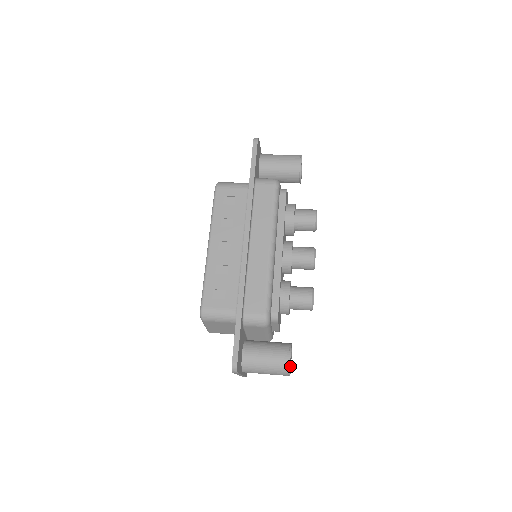
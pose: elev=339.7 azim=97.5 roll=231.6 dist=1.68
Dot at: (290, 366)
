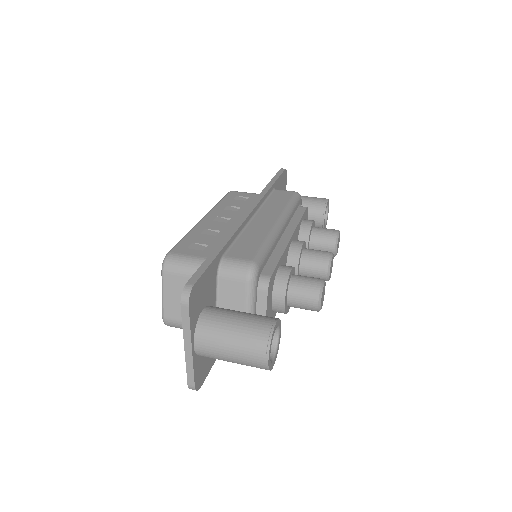
Dot at: (271, 361)
